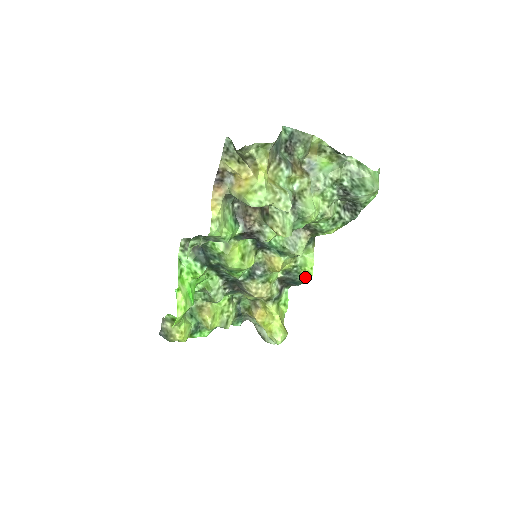
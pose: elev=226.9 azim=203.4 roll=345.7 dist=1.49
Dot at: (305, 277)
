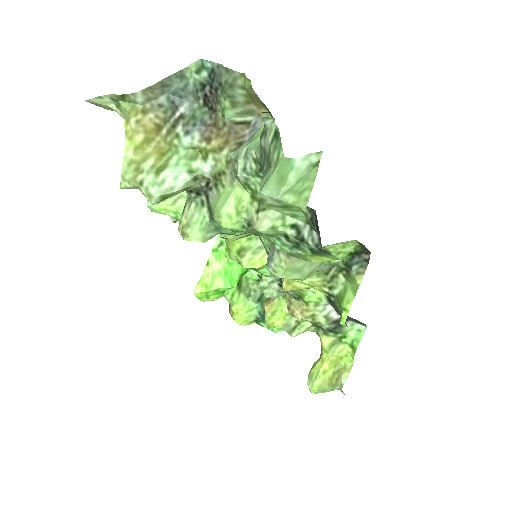
Dot at: occluded
